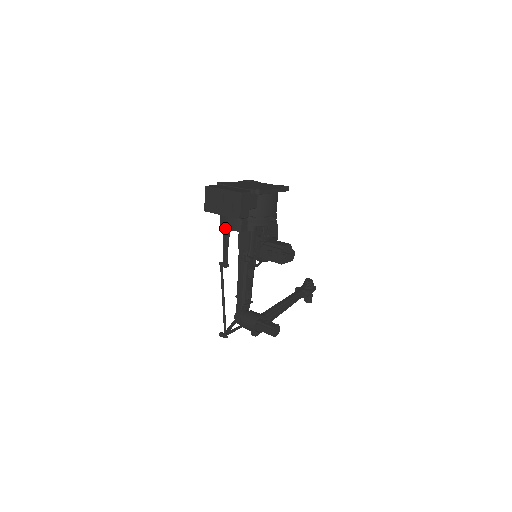
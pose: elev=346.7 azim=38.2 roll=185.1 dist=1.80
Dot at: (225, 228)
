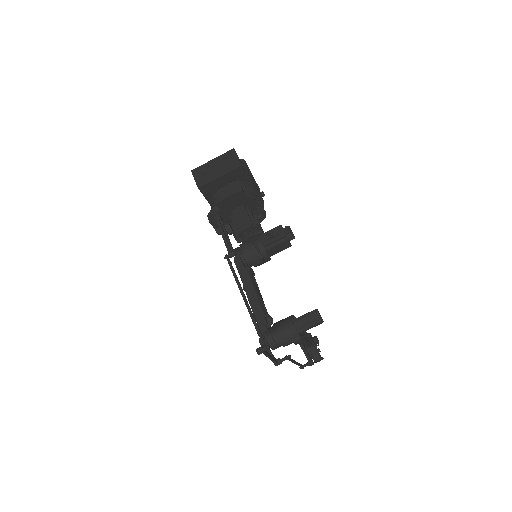
Dot at: (224, 198)
